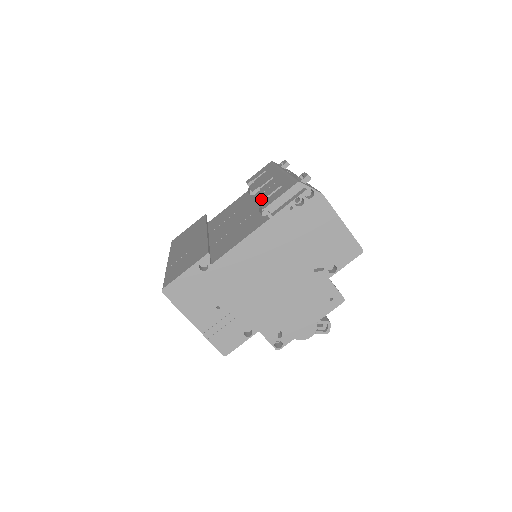
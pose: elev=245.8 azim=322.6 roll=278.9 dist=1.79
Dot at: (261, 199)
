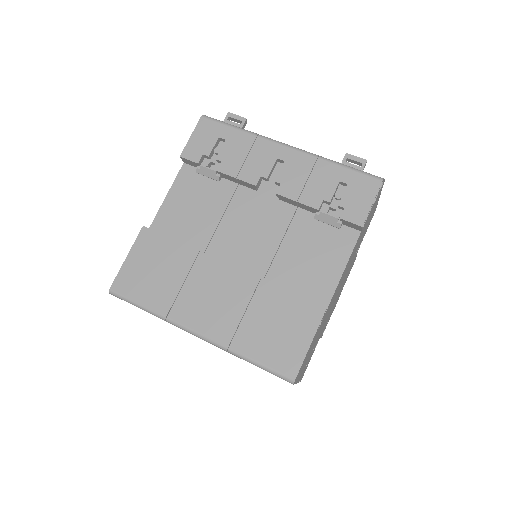
Dot at: (320, 205)
